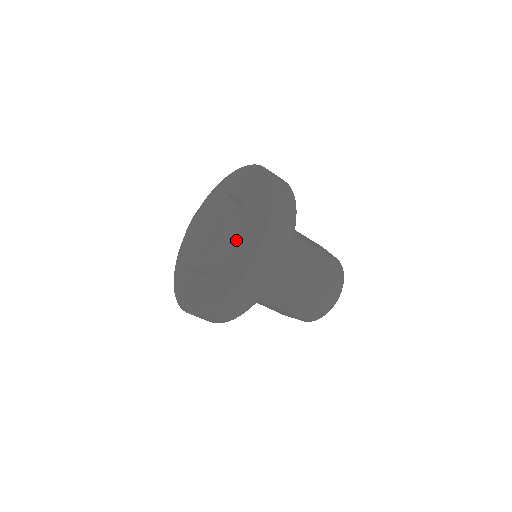
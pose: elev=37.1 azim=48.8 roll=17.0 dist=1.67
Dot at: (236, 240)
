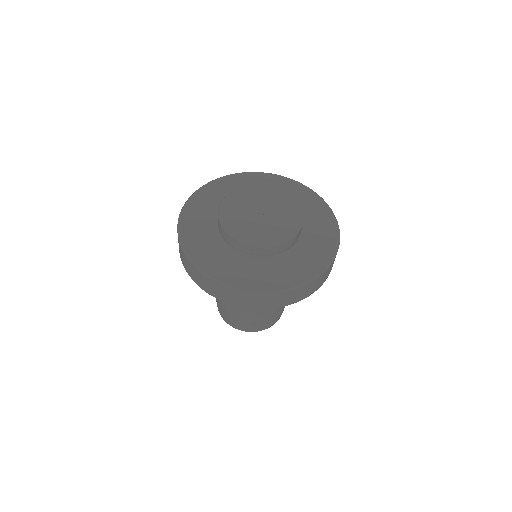
Dot at: (299, 235)
